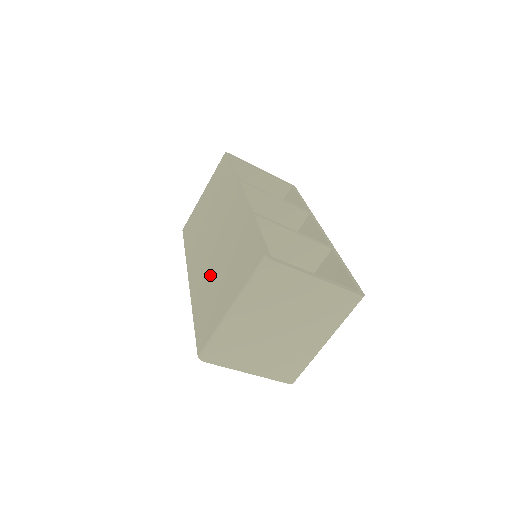
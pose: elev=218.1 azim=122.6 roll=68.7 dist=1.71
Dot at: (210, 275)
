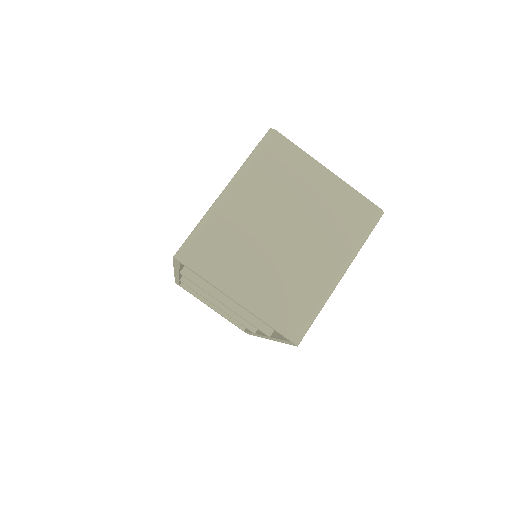
Dot at: occluded
